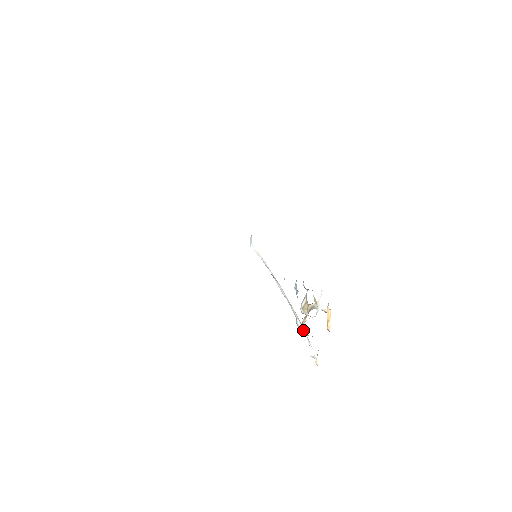
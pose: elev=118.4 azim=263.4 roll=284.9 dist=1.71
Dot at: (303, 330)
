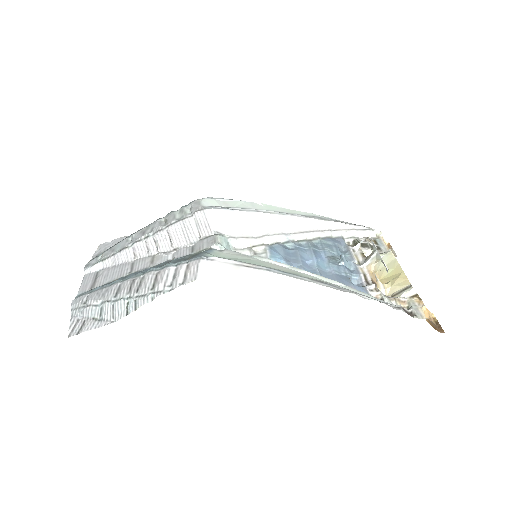
Dot at: (363, 251)
